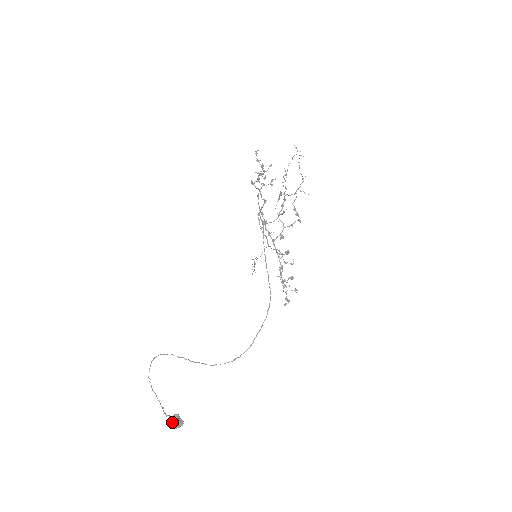
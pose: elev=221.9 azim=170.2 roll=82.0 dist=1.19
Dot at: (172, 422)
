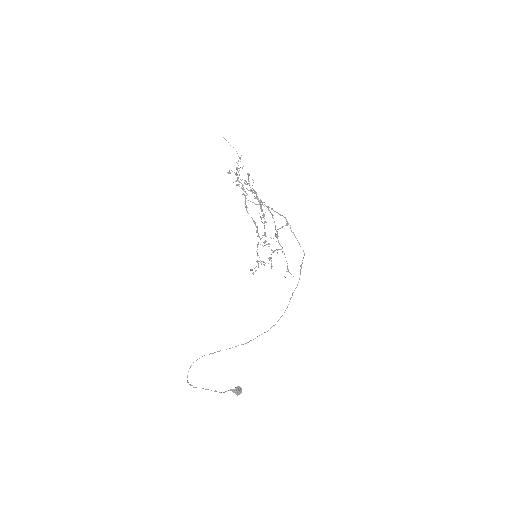
Dot at: (239, 393)
